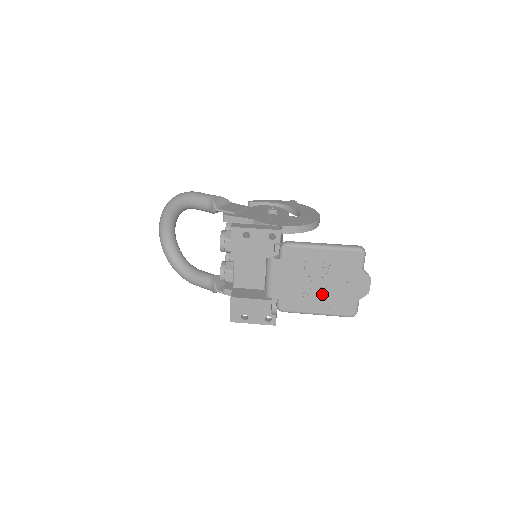
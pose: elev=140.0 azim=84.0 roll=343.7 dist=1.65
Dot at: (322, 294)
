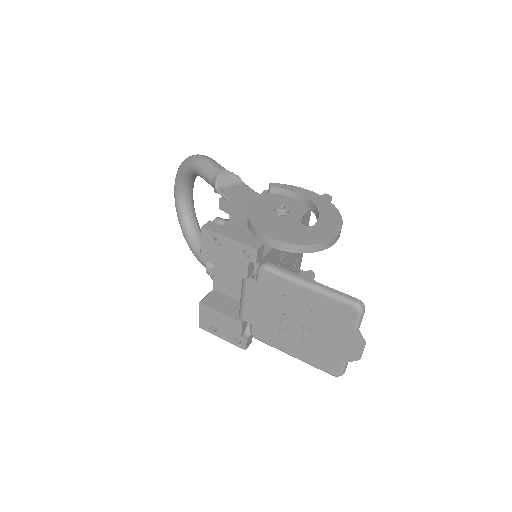
Dot at: (301, 338)
